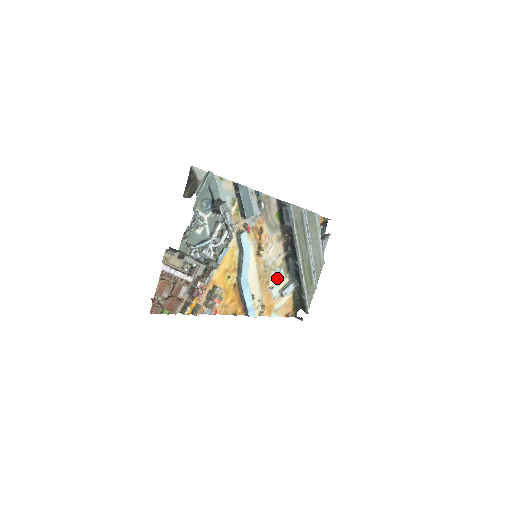
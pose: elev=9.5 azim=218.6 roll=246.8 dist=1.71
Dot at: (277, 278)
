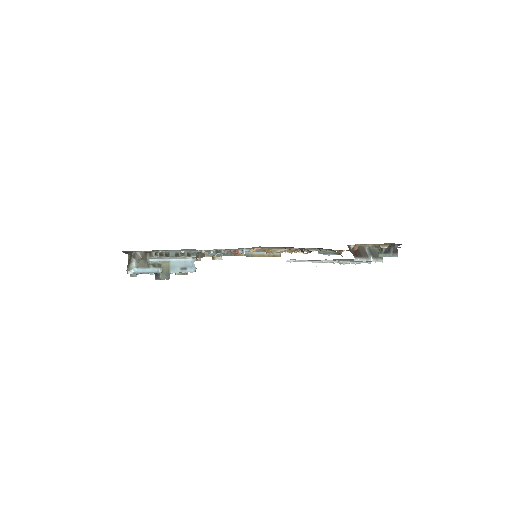
Dot at: (309, 250)
